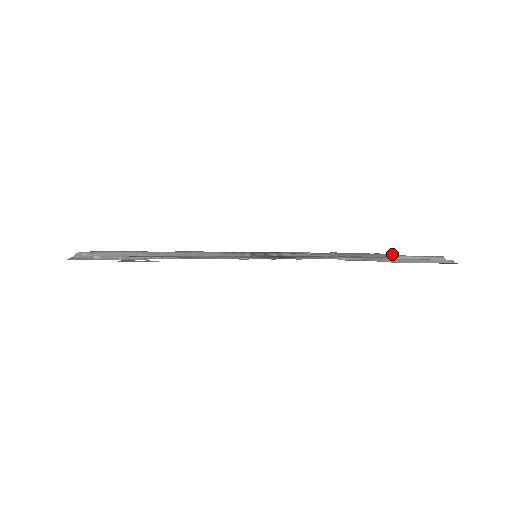
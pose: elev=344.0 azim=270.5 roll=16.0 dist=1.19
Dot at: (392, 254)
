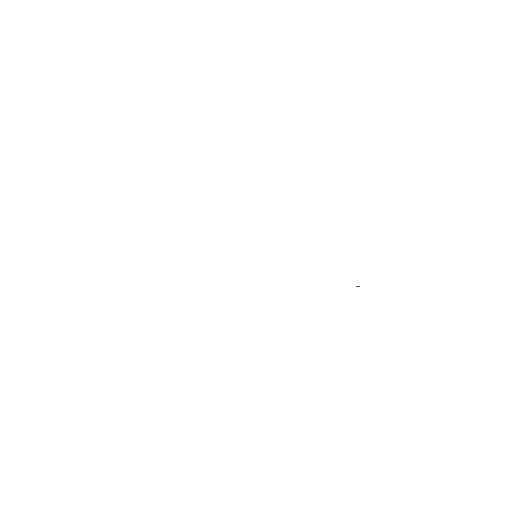
Dot at: occluded
